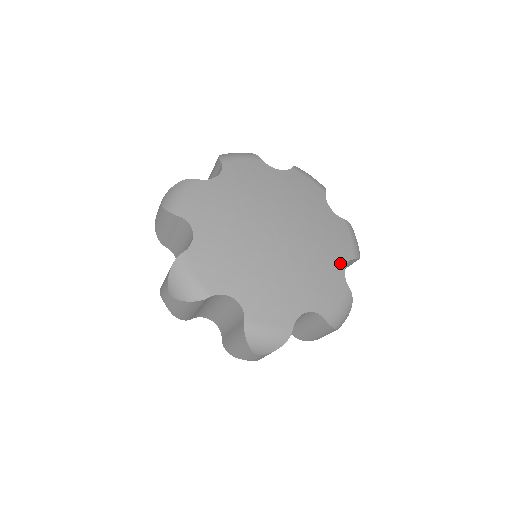
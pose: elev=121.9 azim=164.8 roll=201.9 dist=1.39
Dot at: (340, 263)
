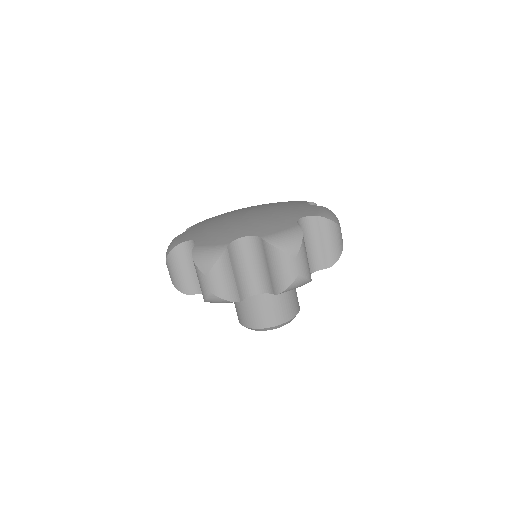
Dot at: (296, 217)
